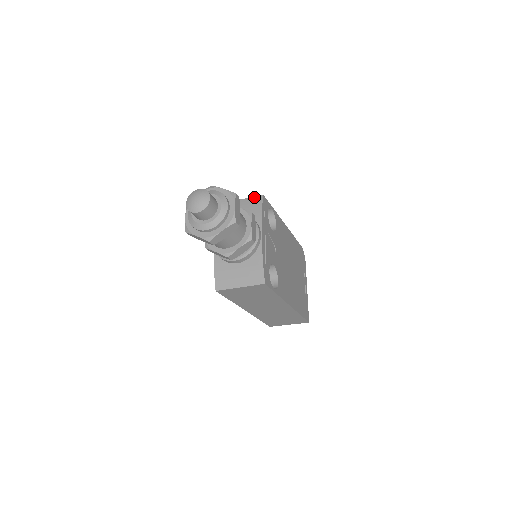
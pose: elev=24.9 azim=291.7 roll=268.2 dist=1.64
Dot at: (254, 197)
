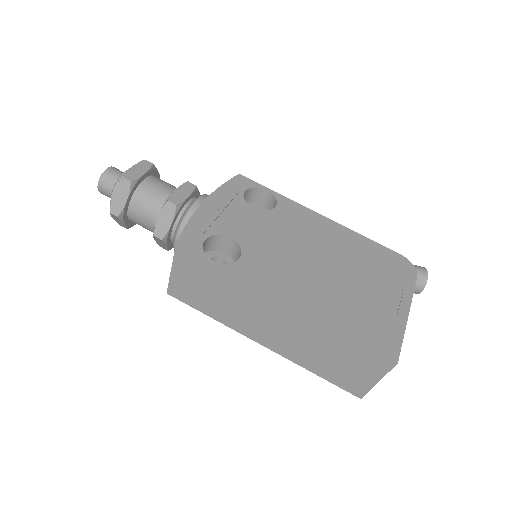
Dot at: occluded
